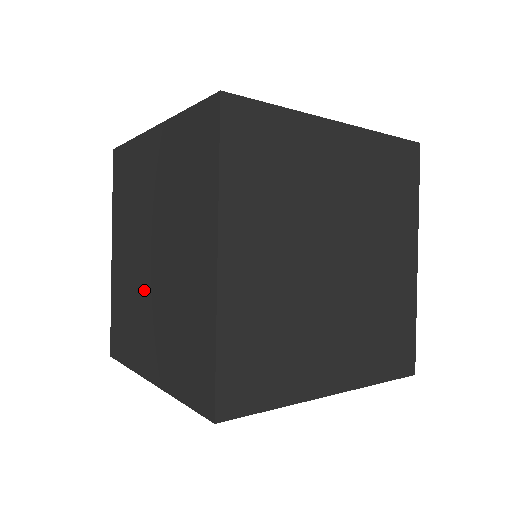
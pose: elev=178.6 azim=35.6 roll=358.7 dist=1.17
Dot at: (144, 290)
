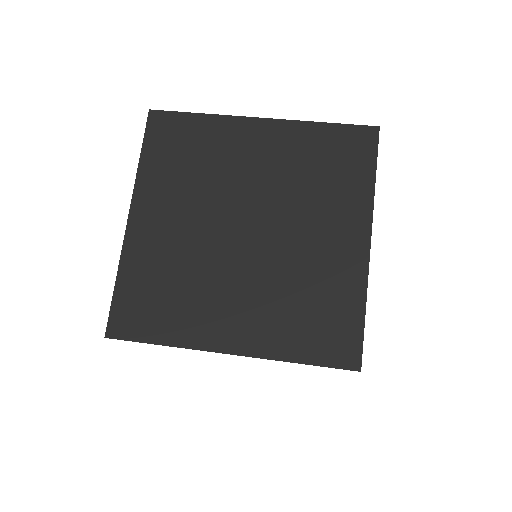
Dot at: occluded
